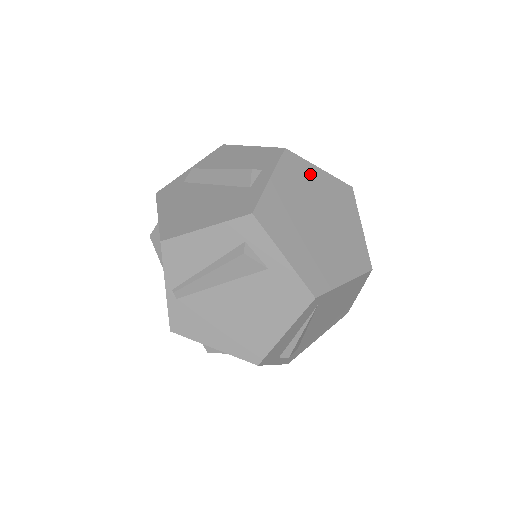
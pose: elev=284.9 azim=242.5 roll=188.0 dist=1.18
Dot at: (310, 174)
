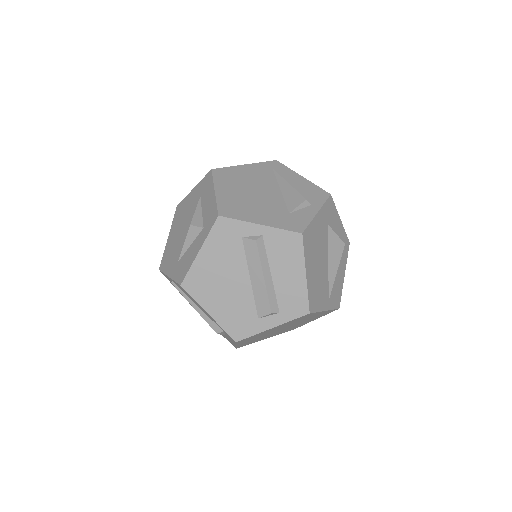
Dot at: occluded
